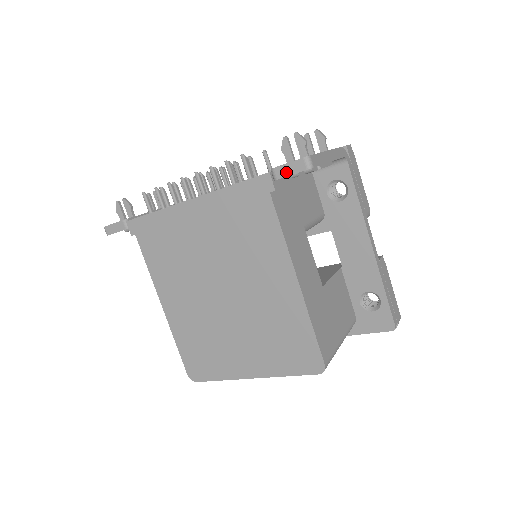
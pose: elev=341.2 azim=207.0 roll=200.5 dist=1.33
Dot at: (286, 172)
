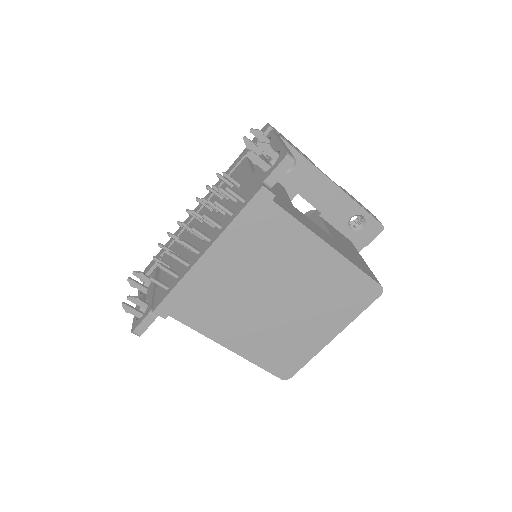
Dot at: (277, 177)
